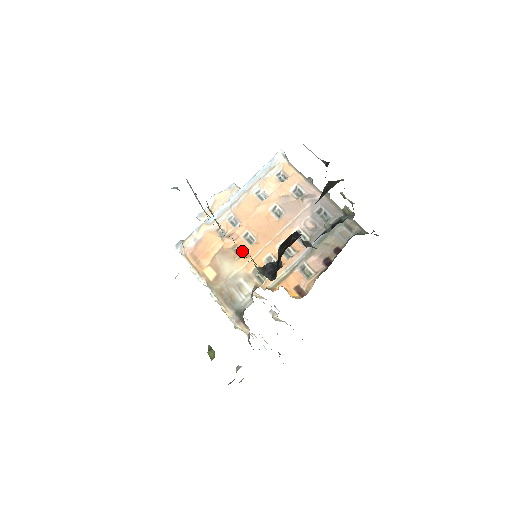
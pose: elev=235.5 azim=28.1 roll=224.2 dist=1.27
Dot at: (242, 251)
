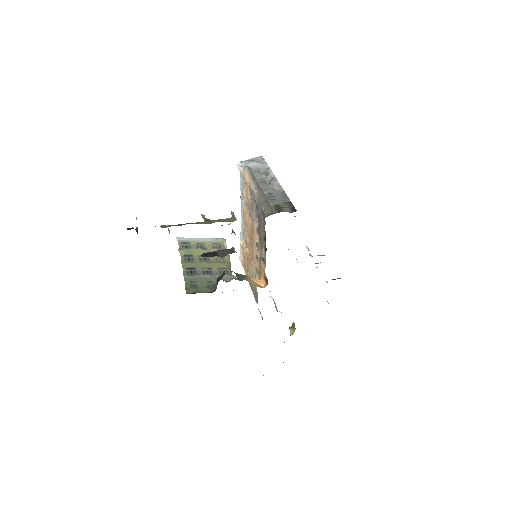
Dot at: (251, 255)
